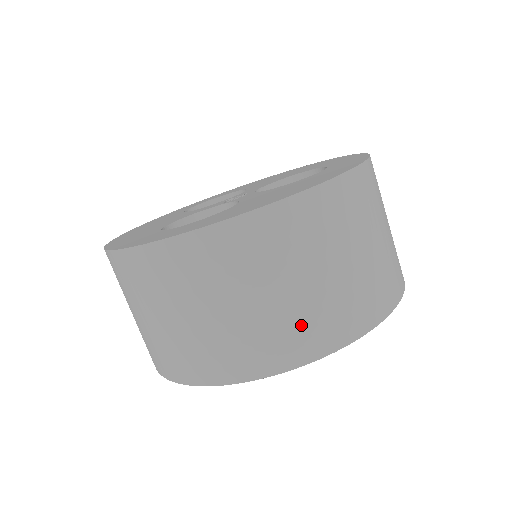
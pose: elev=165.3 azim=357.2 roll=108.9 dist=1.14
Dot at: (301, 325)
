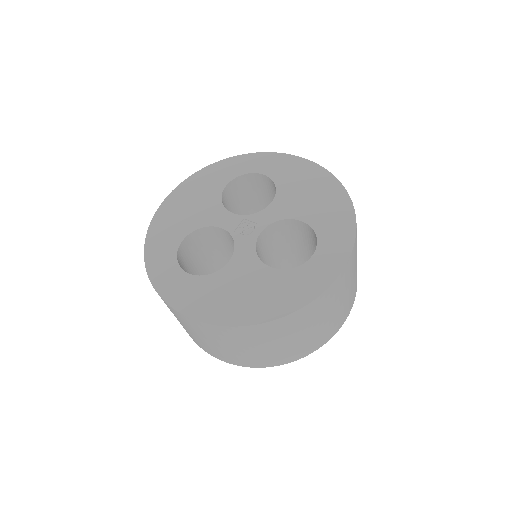
Dot at: (228, 356)
